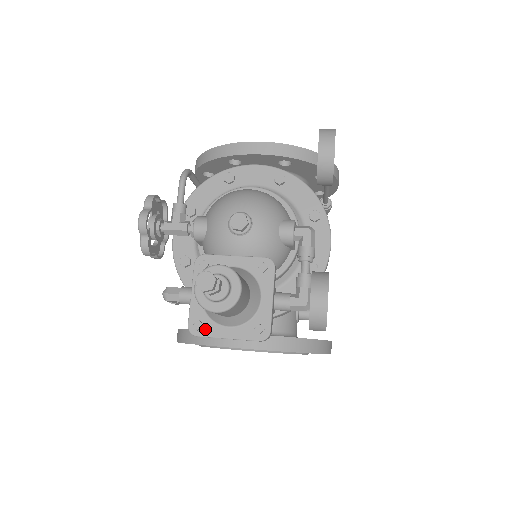
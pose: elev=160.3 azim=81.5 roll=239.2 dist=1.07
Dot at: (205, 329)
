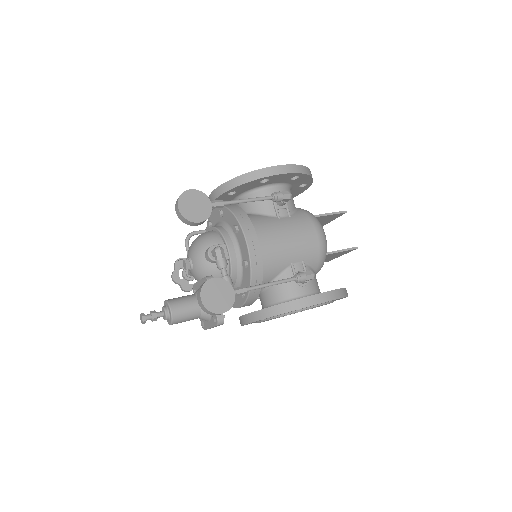
Dot at: (205, 325)
